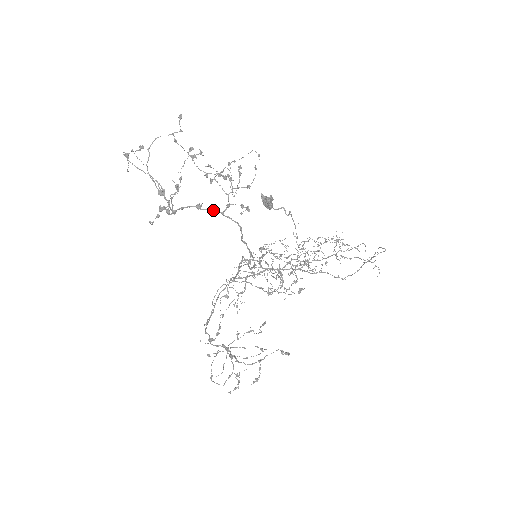
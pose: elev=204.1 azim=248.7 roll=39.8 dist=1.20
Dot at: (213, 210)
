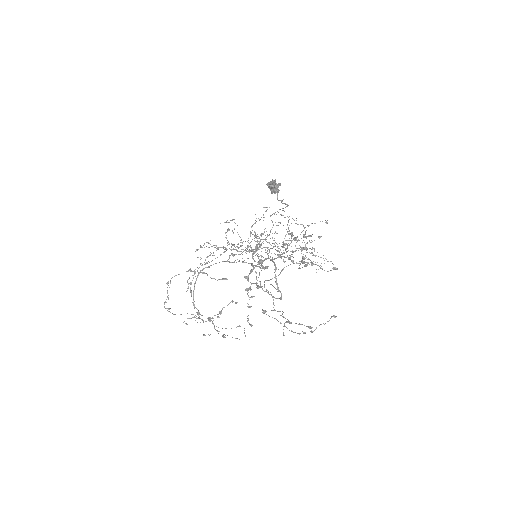
Dot at: occluded
